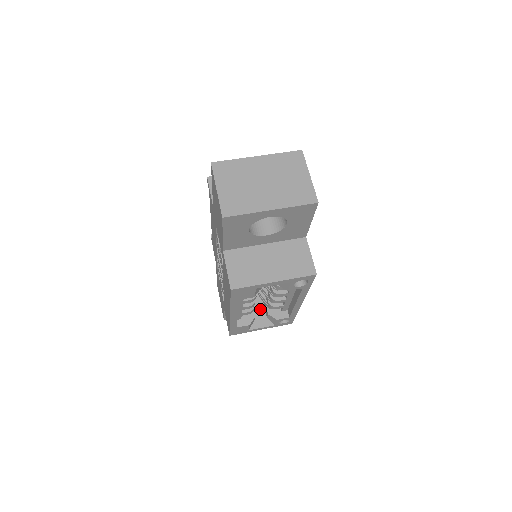
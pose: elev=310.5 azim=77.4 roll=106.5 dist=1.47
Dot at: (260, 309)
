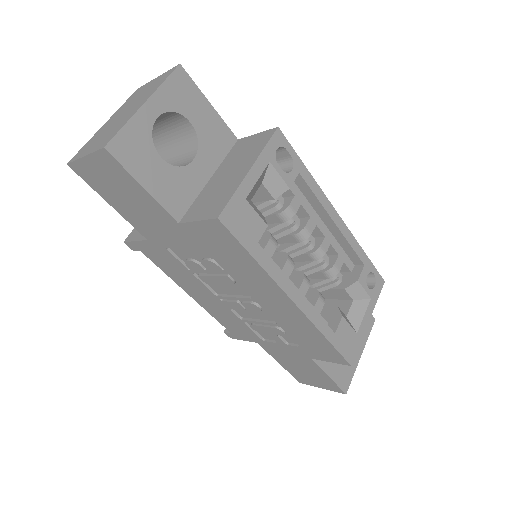
Dot at: (338, 305)
